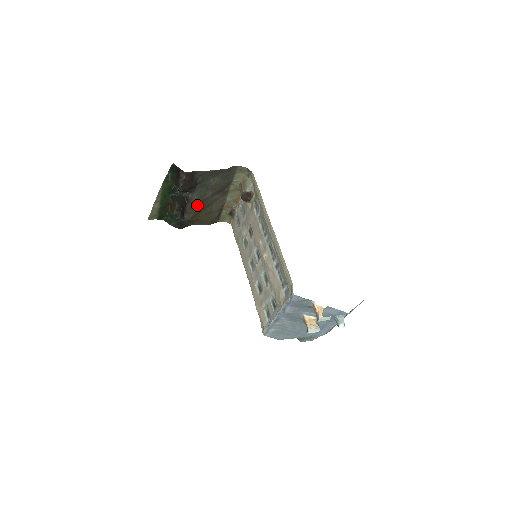
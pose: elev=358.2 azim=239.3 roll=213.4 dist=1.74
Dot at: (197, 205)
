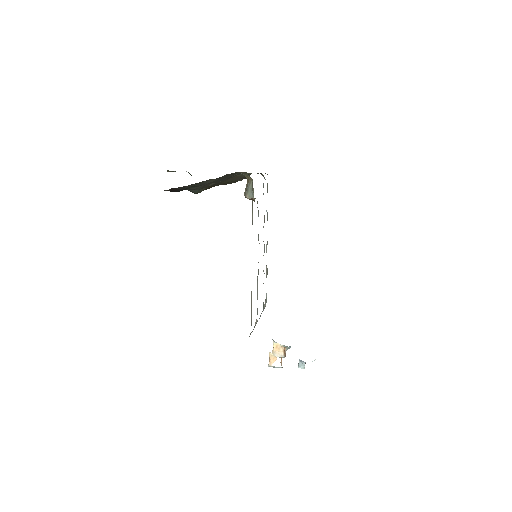
Dot at: occluded
